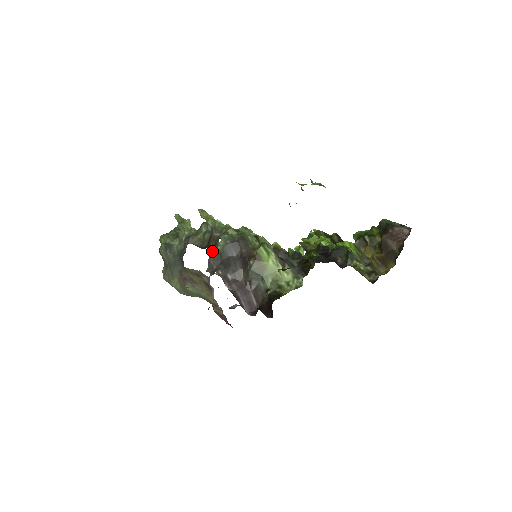
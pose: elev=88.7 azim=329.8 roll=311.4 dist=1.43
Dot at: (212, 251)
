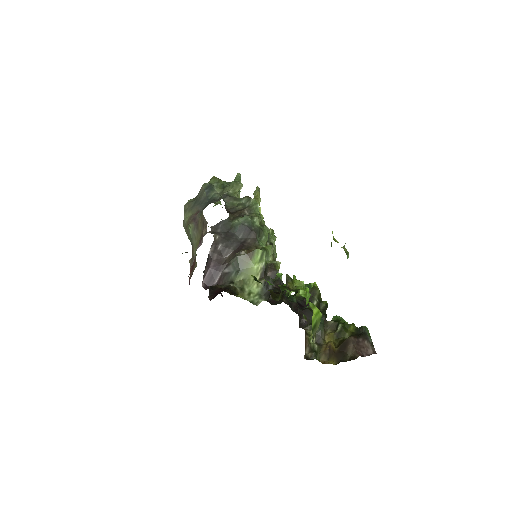
Dot at: (229, 219)
